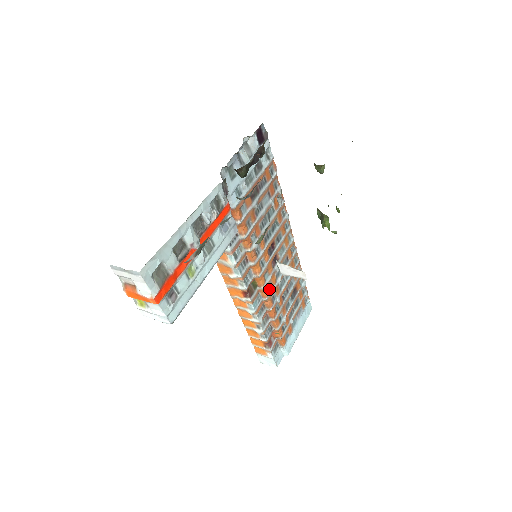
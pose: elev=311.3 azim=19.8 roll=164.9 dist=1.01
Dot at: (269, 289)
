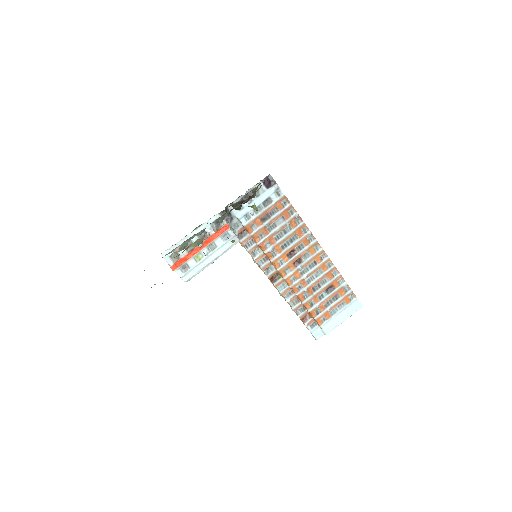
Dot at: (293, 281)
